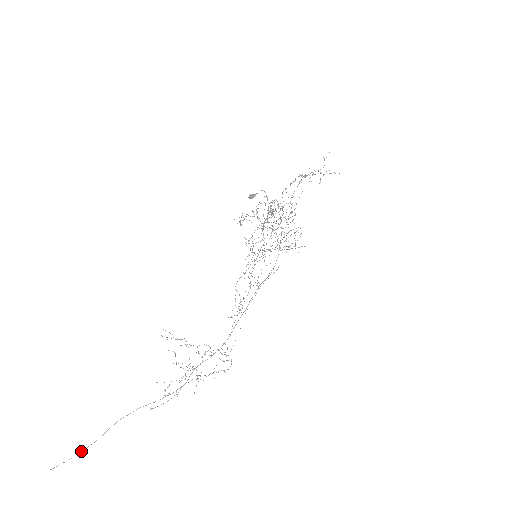
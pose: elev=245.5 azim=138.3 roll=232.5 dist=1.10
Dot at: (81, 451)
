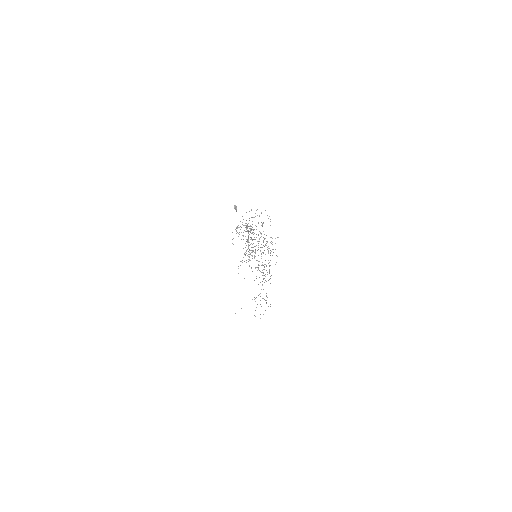
Dot at: occluded
